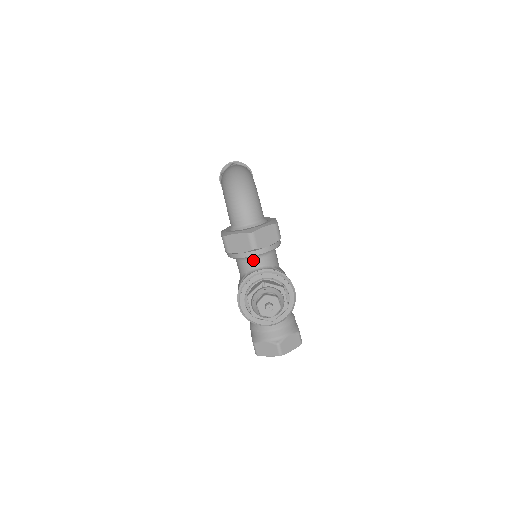
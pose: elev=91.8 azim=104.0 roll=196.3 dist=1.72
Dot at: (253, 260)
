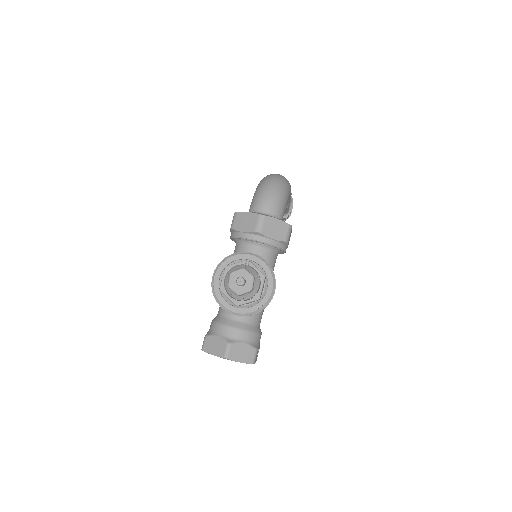
Dot at: (251, 247)
